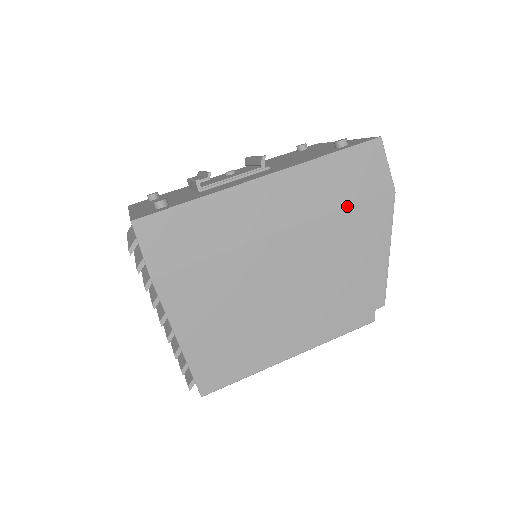
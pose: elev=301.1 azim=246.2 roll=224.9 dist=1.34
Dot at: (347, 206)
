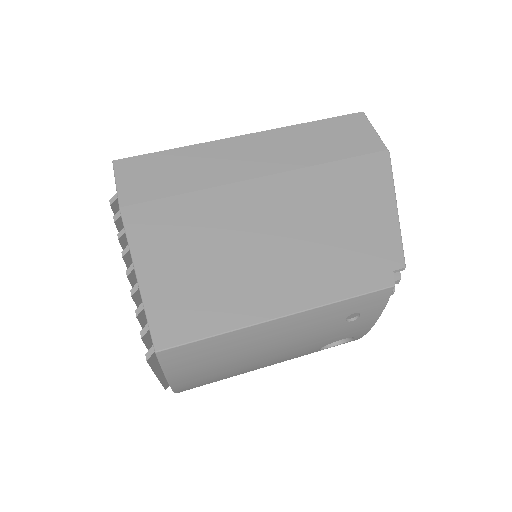
Dot at: (335, 161)
